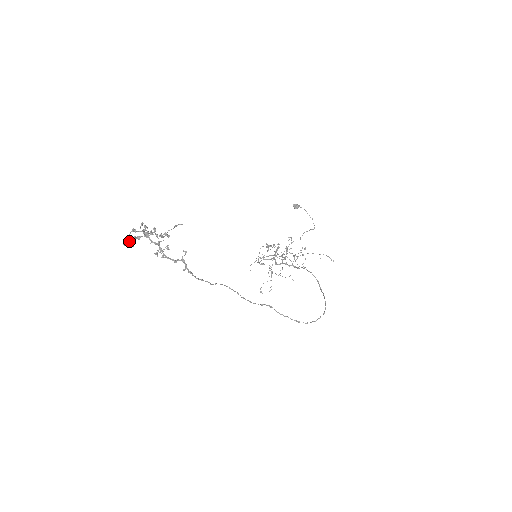
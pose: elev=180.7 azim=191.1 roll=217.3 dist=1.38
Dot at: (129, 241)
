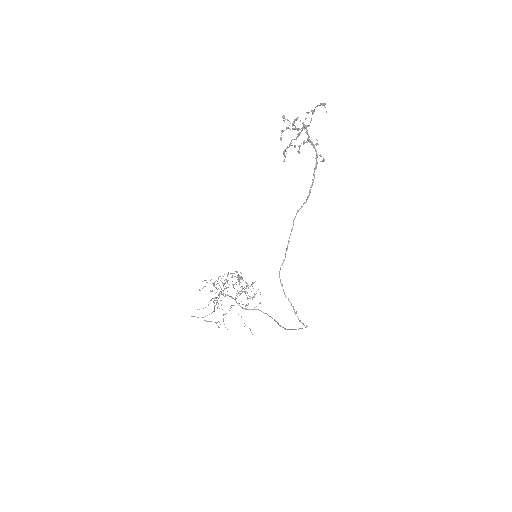
Dot at: occluded
